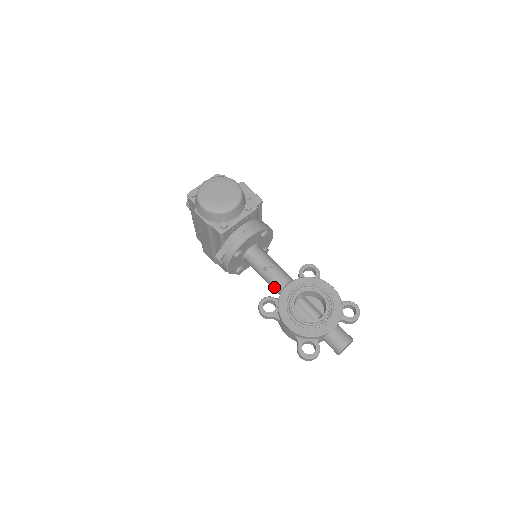
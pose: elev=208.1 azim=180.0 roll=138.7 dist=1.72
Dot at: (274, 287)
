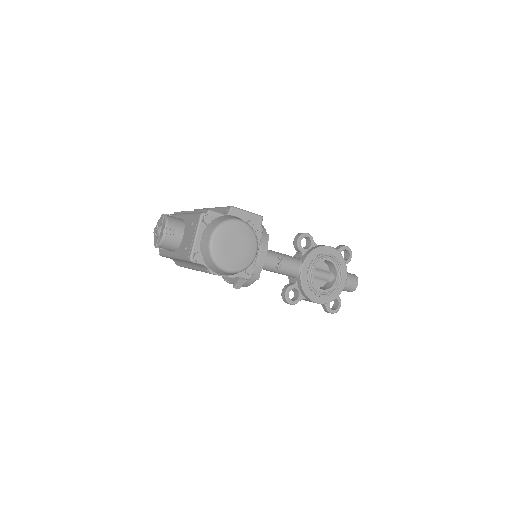
Dot at: occluded
